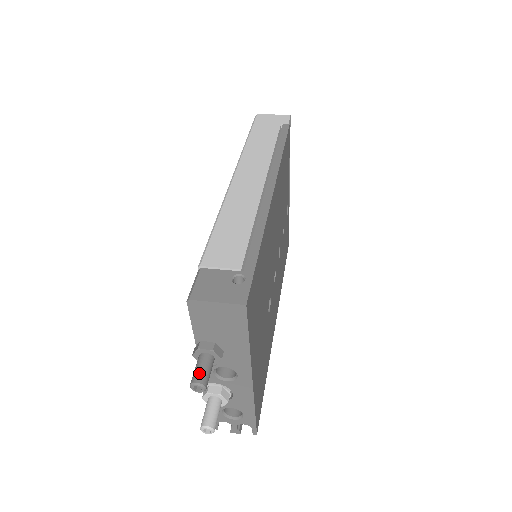
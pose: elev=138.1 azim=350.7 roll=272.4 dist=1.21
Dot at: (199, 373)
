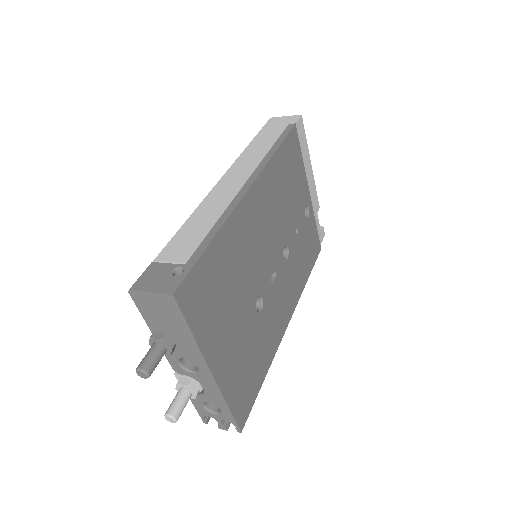
Dot at: (144, 360)
